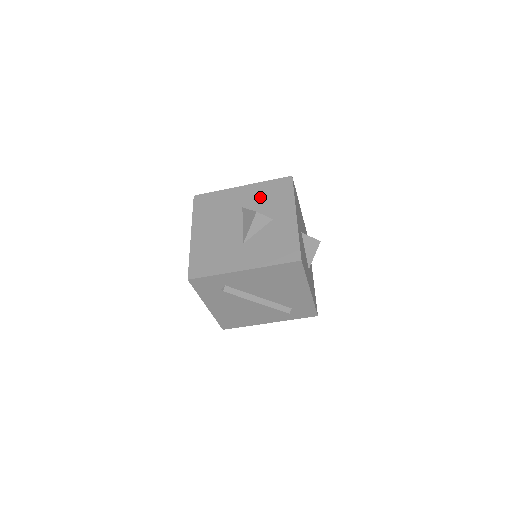
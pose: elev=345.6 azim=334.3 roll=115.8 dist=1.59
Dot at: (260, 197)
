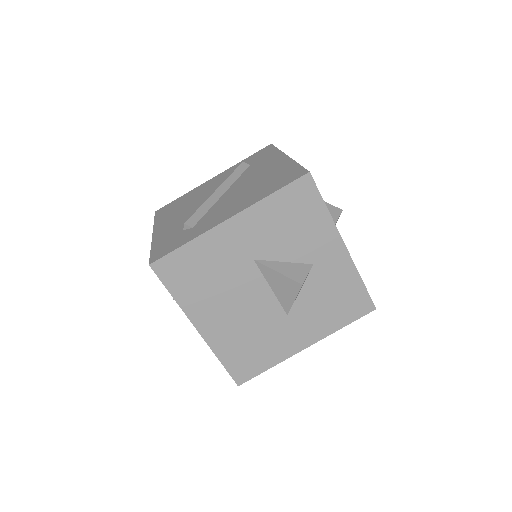
Dot at: (274, 232)
